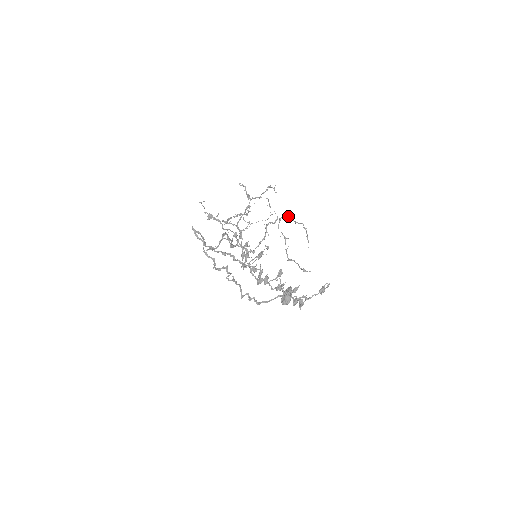
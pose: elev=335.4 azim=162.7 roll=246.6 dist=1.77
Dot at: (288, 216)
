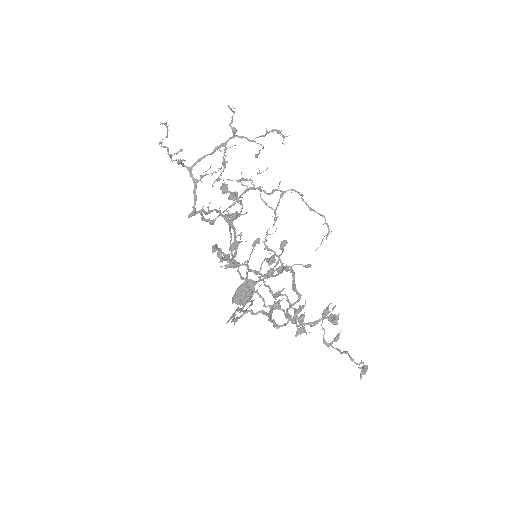
Dot at: (300, 194)
